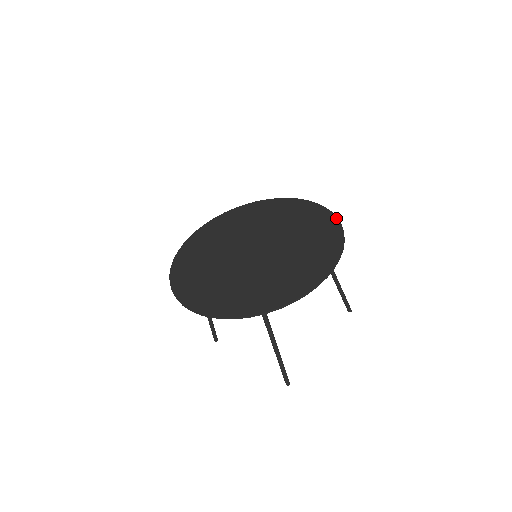
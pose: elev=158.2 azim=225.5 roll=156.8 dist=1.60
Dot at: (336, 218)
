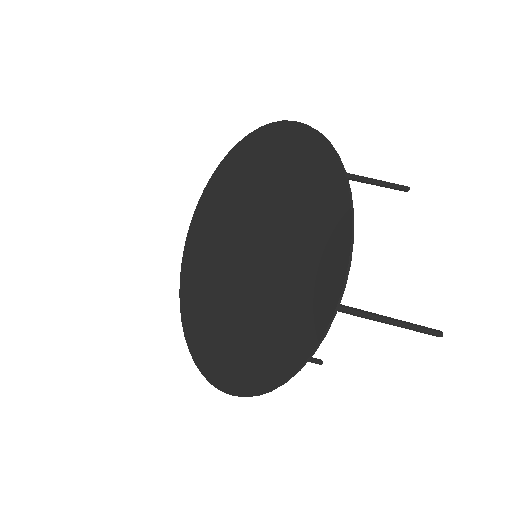
Dot at: (338, 293)
